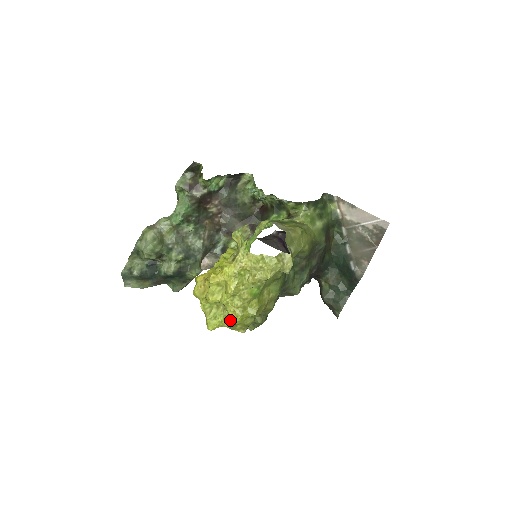
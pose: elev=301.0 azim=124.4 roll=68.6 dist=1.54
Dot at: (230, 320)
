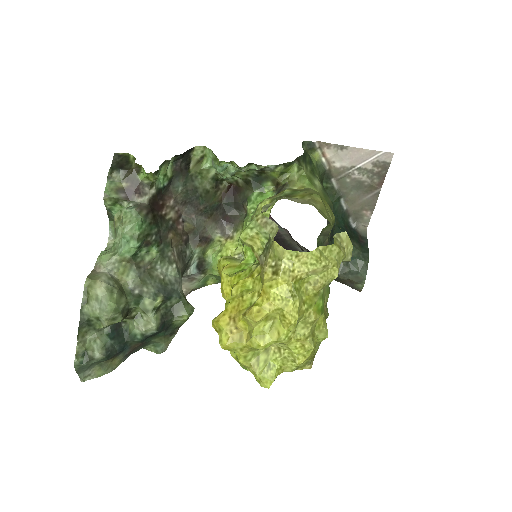
Dot at: (297, 361)
